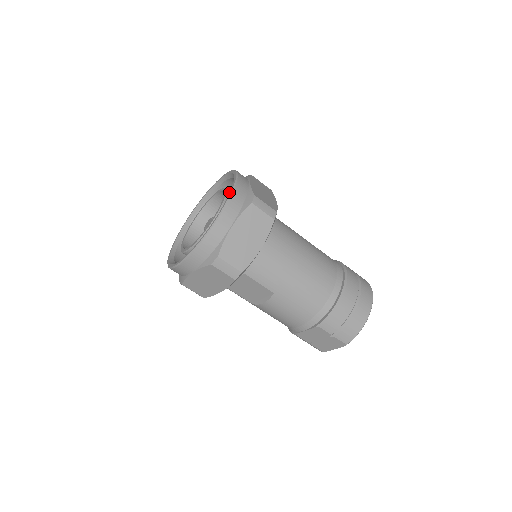
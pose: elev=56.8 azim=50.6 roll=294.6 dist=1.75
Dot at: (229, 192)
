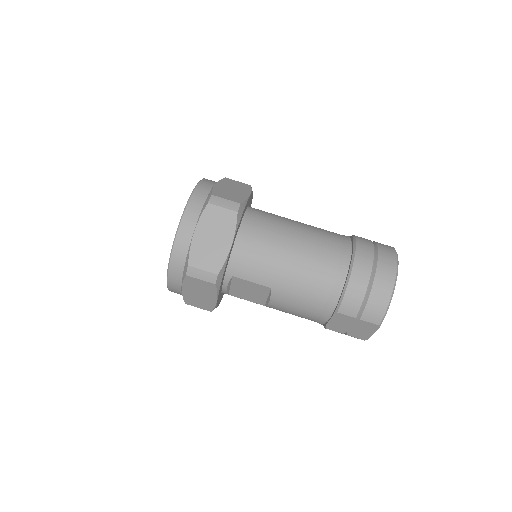
Dot at: occluded
